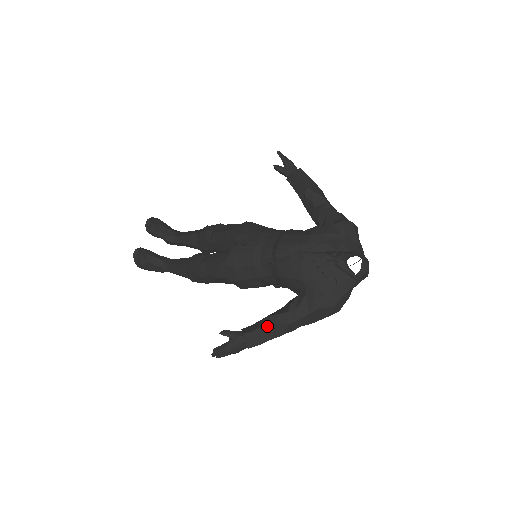
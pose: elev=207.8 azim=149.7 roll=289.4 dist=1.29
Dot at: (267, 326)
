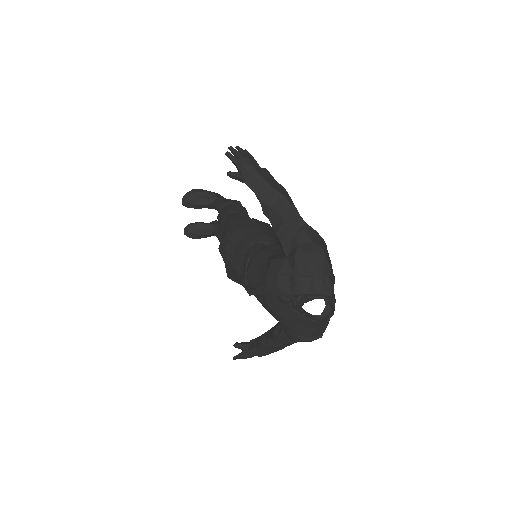
Dot at: (263, 346)
